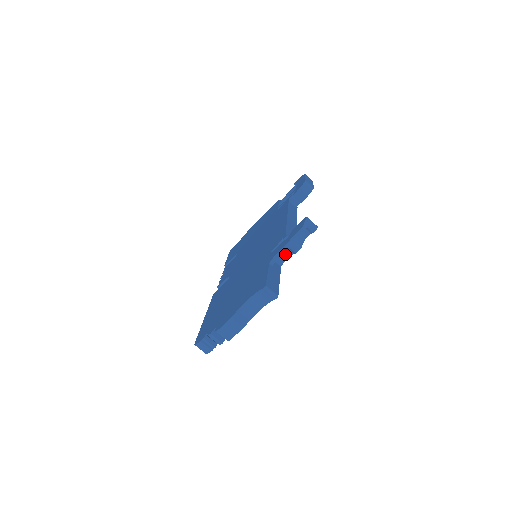
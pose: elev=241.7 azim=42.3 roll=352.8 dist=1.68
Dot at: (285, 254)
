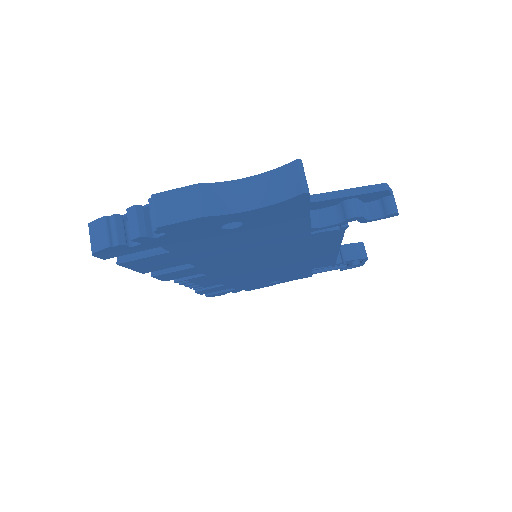
Dot at: (328, 216)
